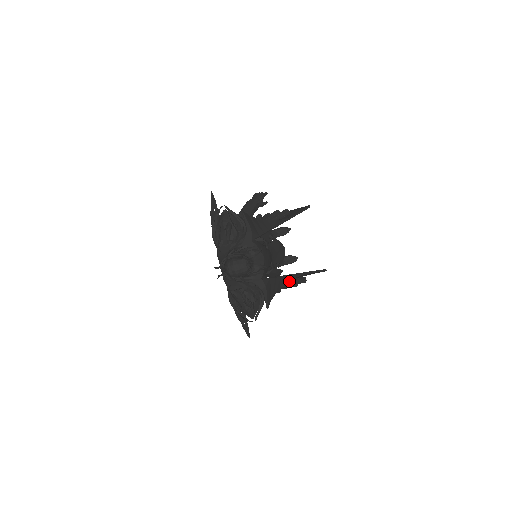
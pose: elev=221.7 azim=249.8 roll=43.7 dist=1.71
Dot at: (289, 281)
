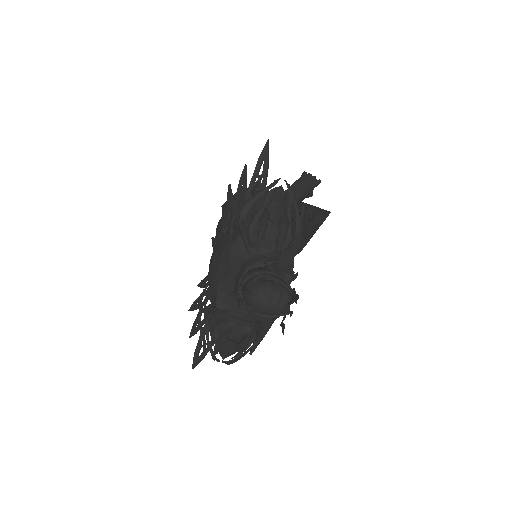
Dot at: occluded
